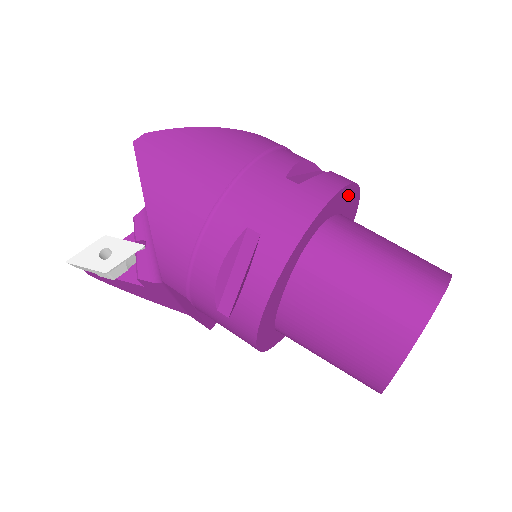
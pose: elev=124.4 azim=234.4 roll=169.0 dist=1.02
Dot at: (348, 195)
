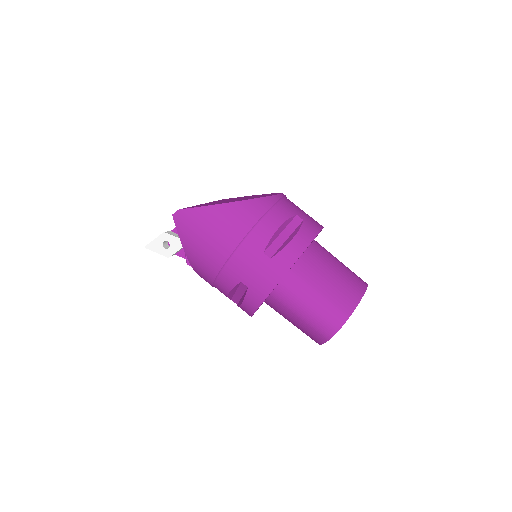
Dot at: occluded
